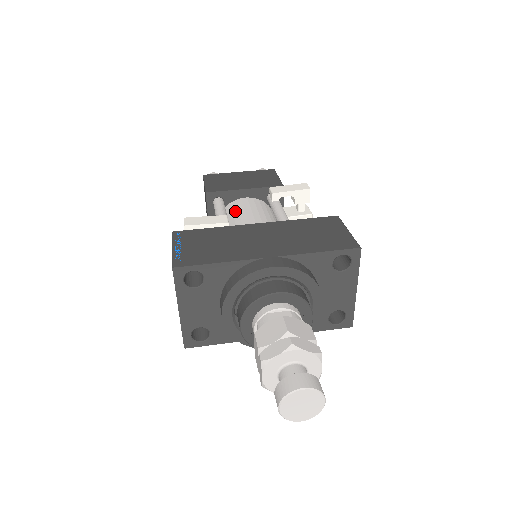
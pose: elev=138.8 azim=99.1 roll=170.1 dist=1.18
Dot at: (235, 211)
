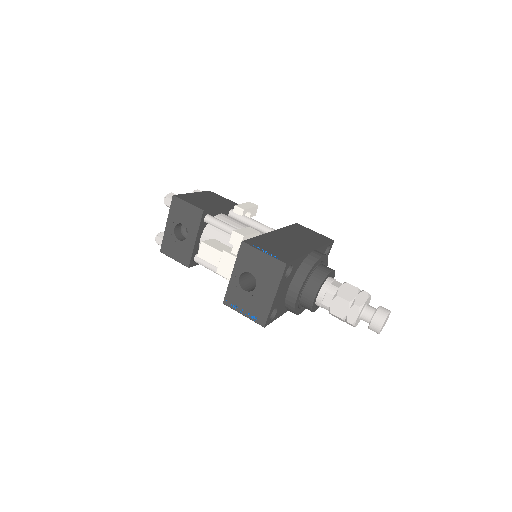
Dot at: occluded
